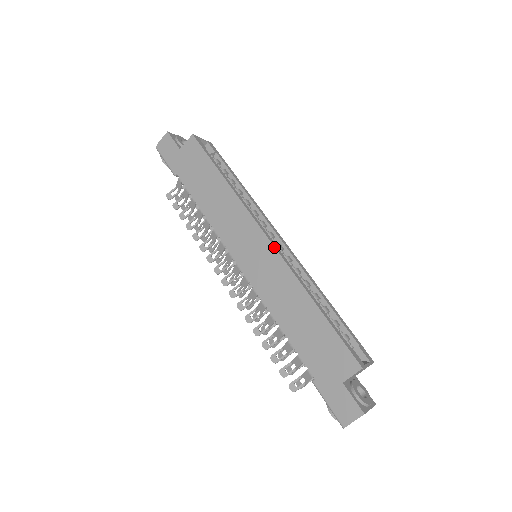
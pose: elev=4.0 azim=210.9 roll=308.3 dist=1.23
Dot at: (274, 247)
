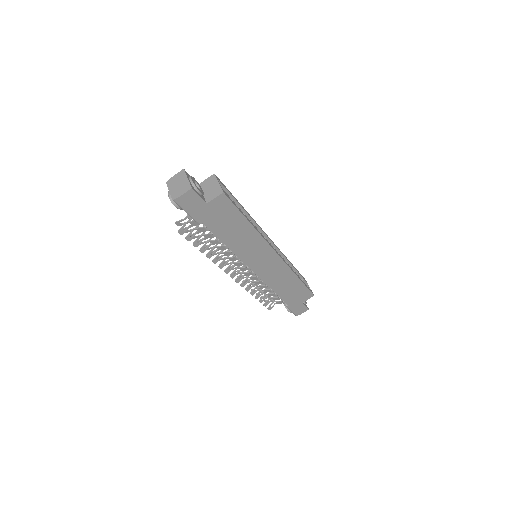
Dot at: (282, 259)
